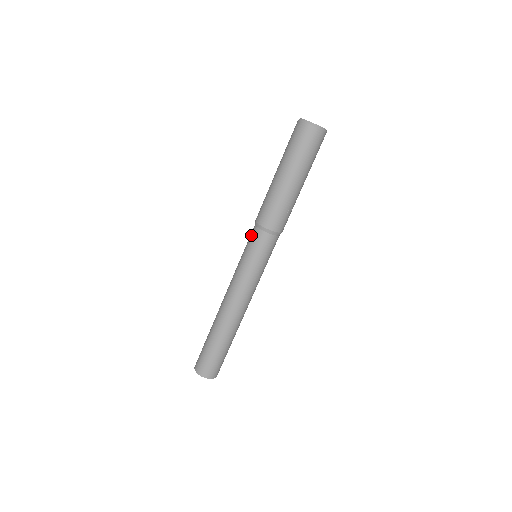
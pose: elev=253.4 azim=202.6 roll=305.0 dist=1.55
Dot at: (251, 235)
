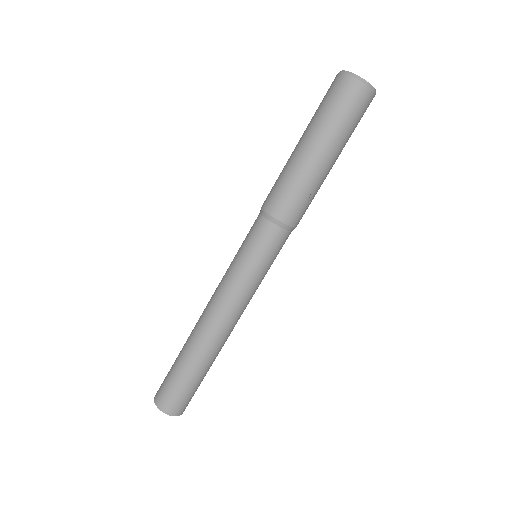
Dot at: occluded
